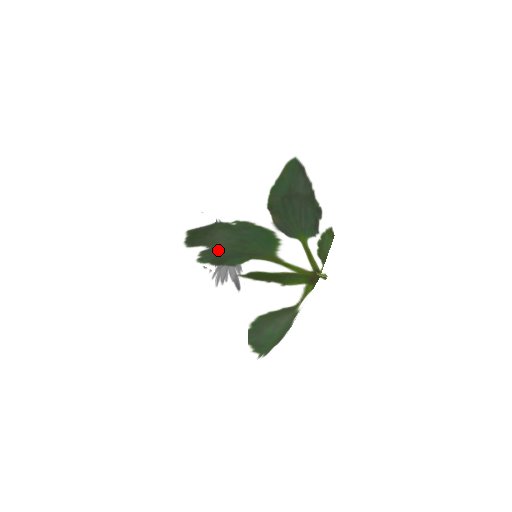
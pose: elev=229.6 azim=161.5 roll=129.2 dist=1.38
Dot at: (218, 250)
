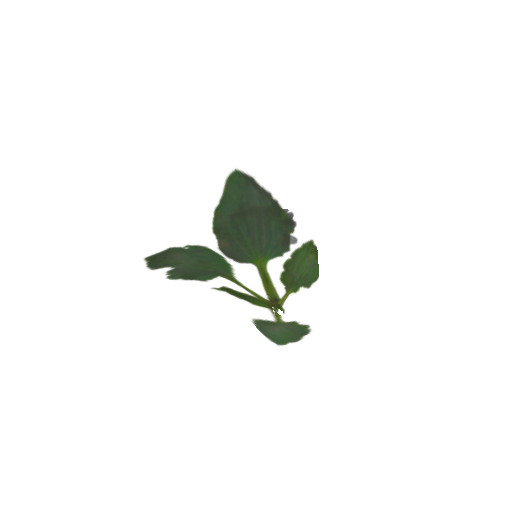
Dot at: (184, 268)
